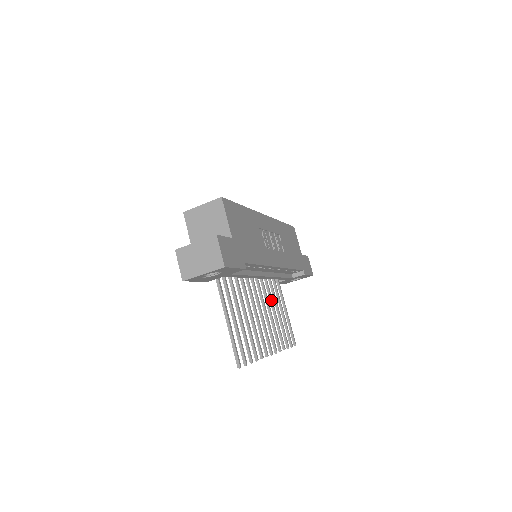
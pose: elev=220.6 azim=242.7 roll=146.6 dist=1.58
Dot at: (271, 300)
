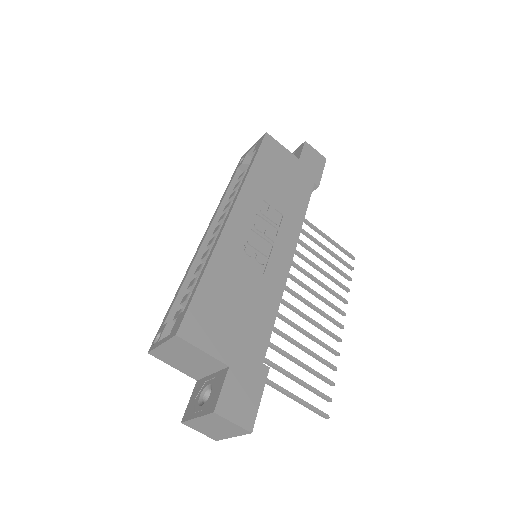
Dot at: (302, 258)
